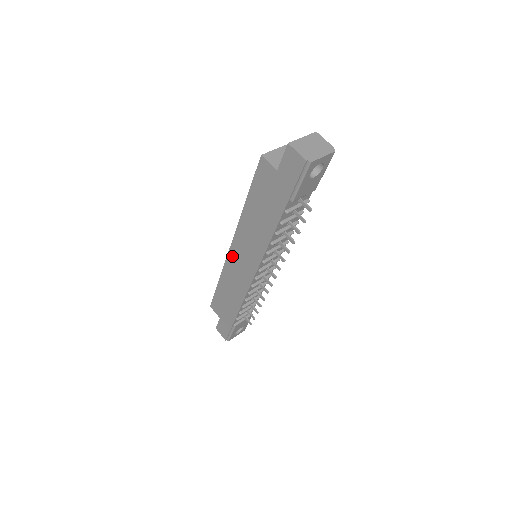
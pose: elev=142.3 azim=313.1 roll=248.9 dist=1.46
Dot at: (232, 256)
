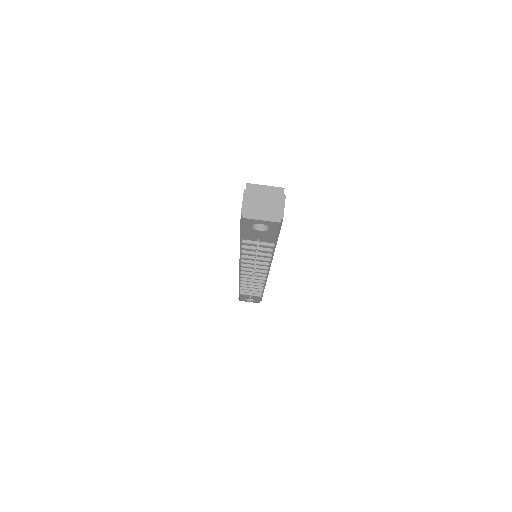
Dot at: occluded
